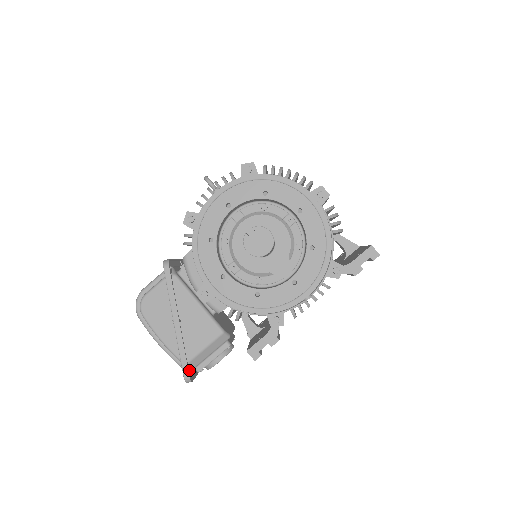
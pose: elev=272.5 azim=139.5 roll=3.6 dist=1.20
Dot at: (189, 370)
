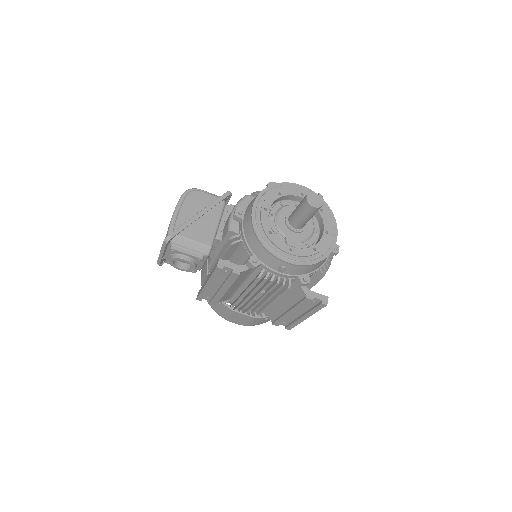
Dot at: (172, 239)
